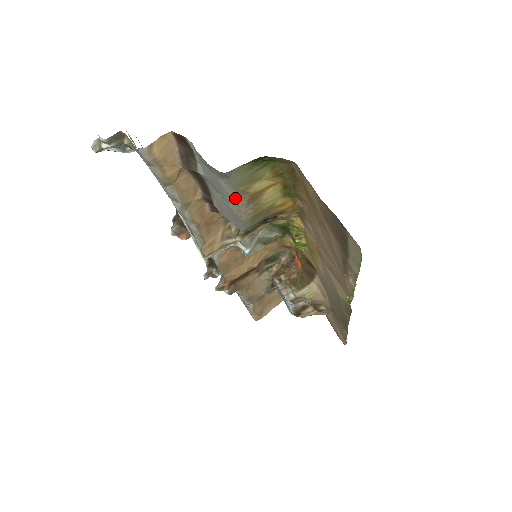
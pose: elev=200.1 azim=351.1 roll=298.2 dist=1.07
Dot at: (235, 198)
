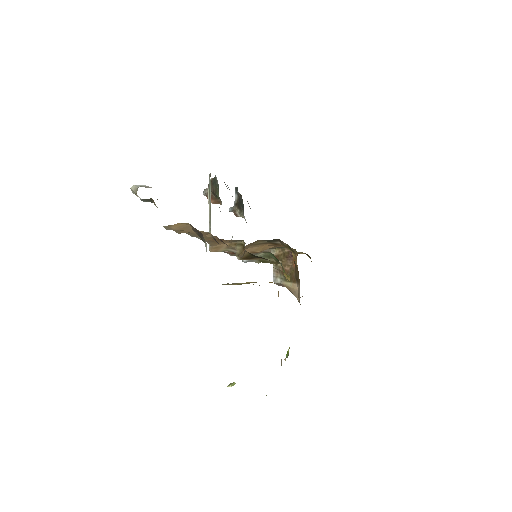
Dot at: occluded
